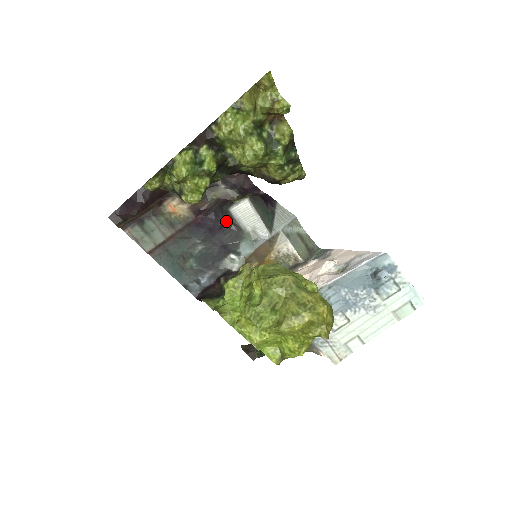
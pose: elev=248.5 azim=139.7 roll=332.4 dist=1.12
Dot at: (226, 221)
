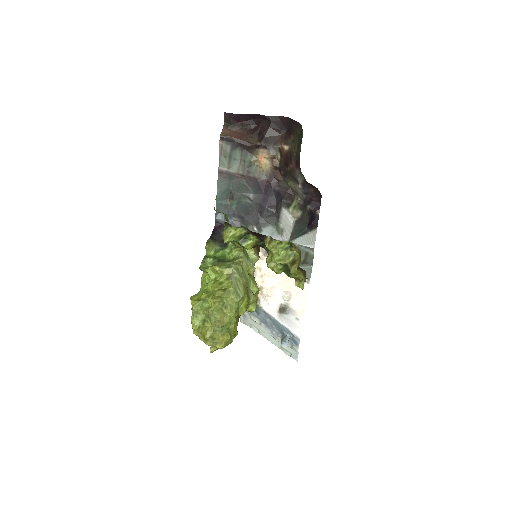
Dot at: (277, 206)
